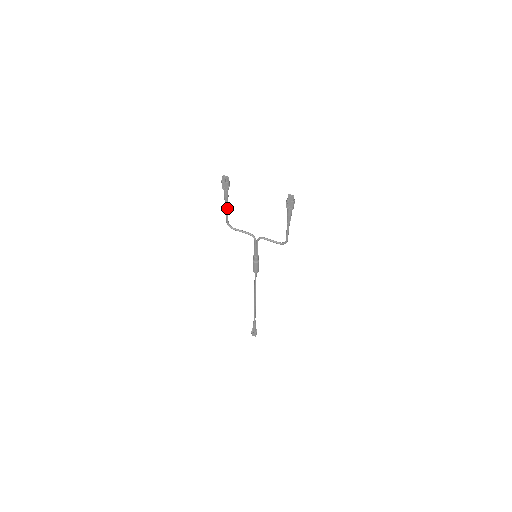
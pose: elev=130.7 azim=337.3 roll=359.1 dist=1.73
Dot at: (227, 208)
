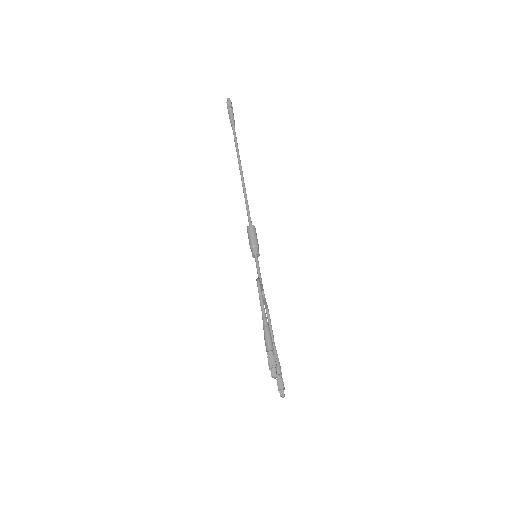
Dot at: (263, 315)
